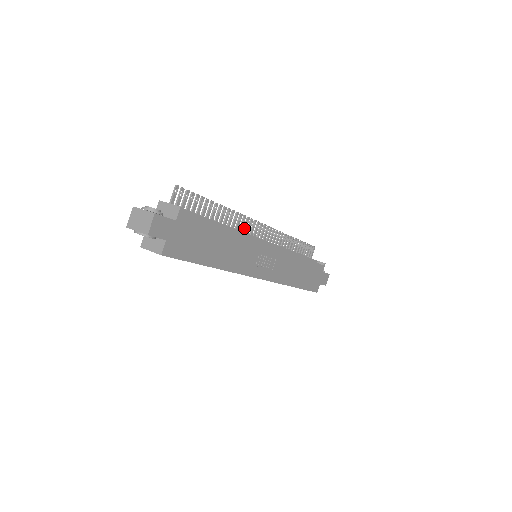
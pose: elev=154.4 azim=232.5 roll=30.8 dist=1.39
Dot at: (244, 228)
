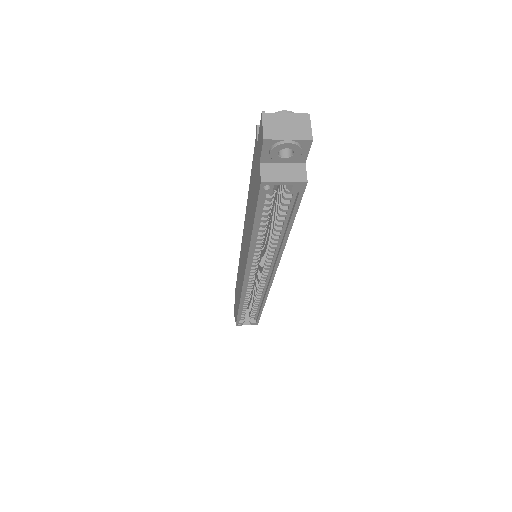
Dot at: occluded
